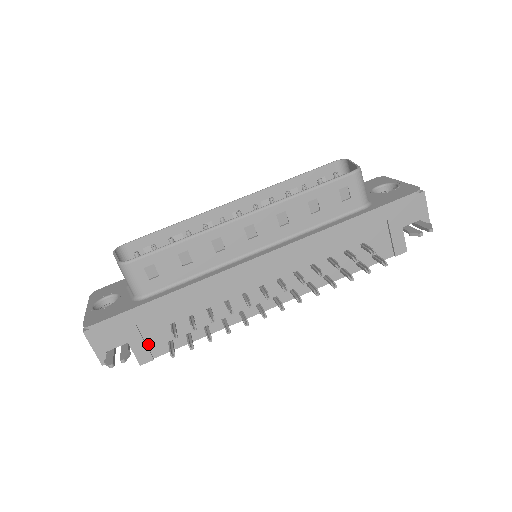
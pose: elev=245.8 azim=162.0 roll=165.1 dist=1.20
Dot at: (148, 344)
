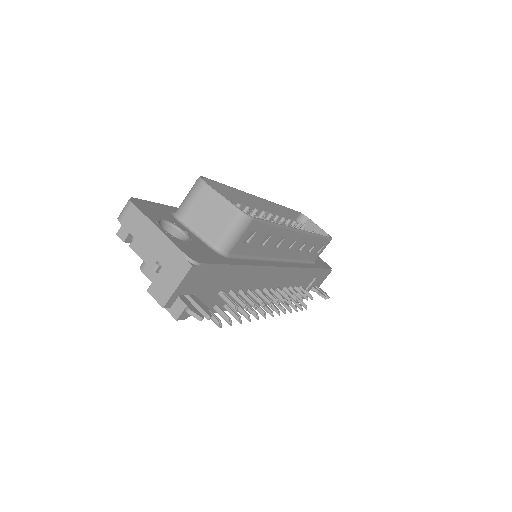
Dot at: occluded
